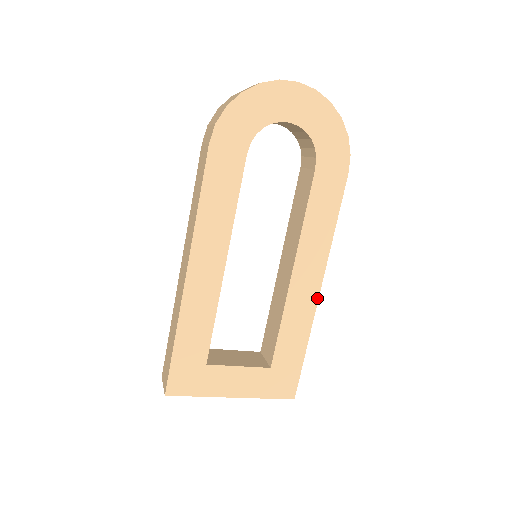
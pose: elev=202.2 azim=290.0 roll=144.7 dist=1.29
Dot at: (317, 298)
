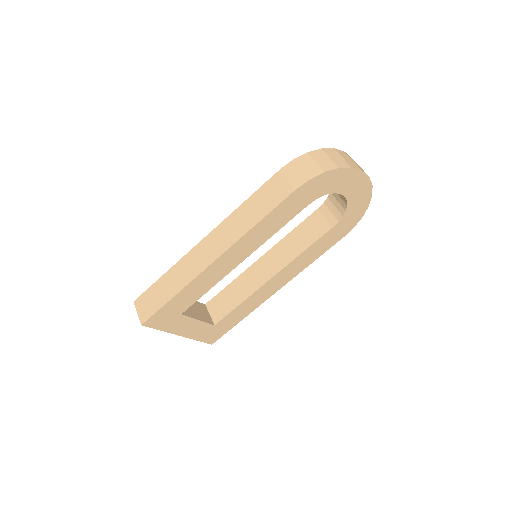
Dot at: (271, 295)
